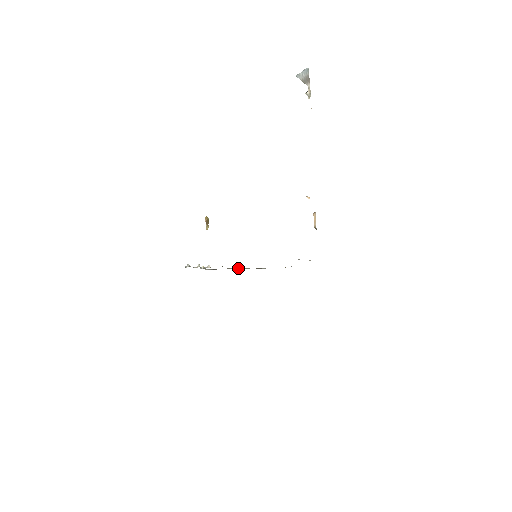
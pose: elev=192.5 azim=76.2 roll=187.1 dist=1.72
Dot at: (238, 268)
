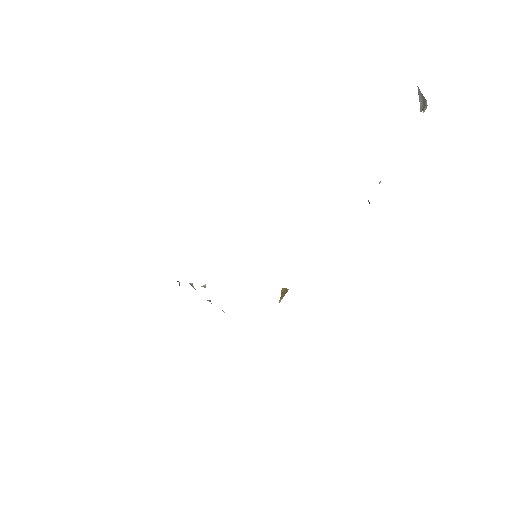
Dot at: occluded
